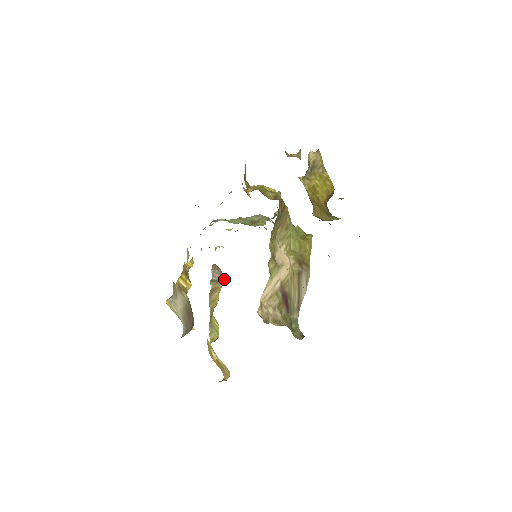
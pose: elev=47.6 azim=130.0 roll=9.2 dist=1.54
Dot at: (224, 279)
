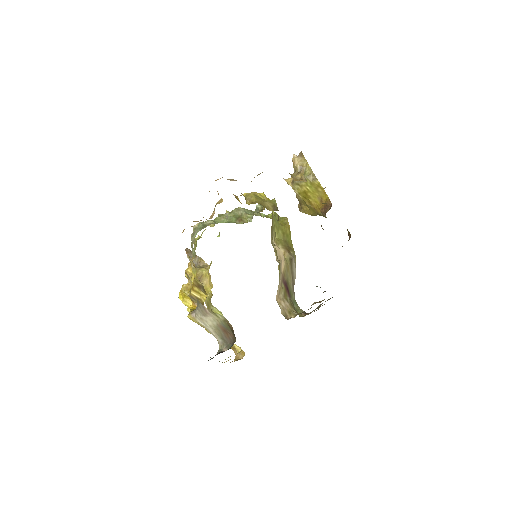
Dot at: (202, 263)
